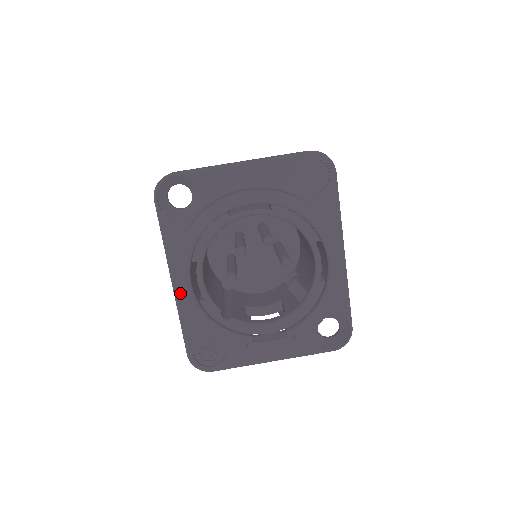
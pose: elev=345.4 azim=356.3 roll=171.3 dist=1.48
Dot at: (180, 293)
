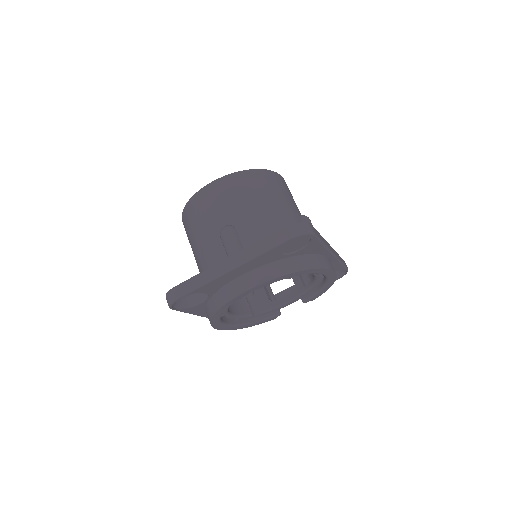
Dot at: occluded
